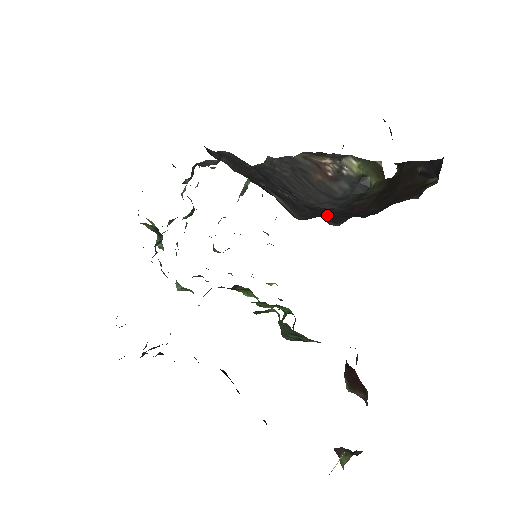
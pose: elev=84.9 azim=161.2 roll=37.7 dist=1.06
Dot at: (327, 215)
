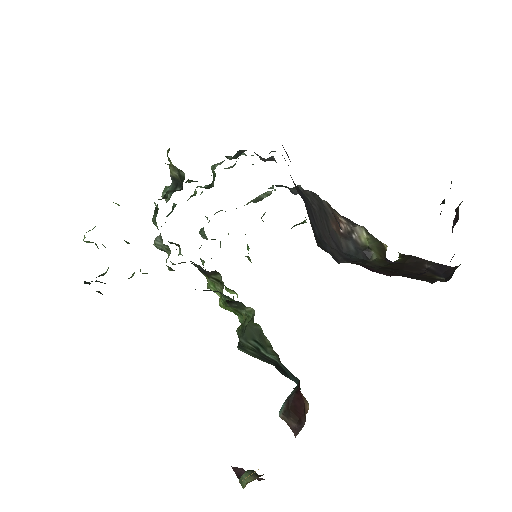
Dot at: occluded
